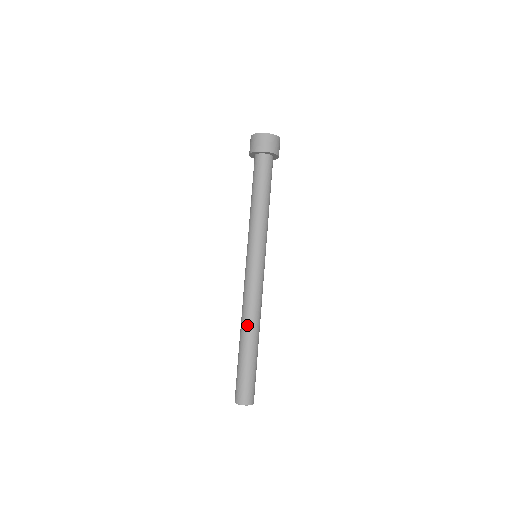
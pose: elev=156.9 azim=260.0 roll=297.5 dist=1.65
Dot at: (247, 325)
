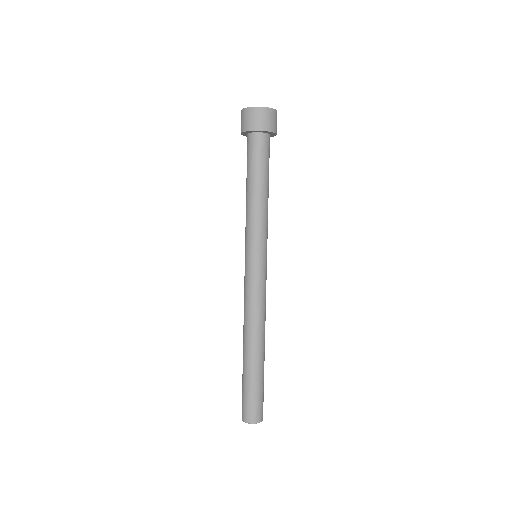
Dot at: (250, 337)
